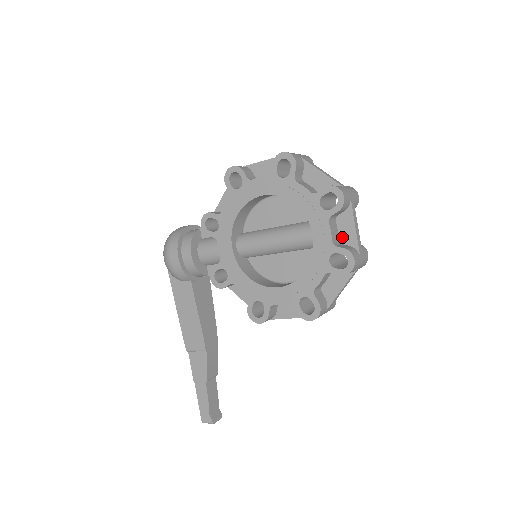
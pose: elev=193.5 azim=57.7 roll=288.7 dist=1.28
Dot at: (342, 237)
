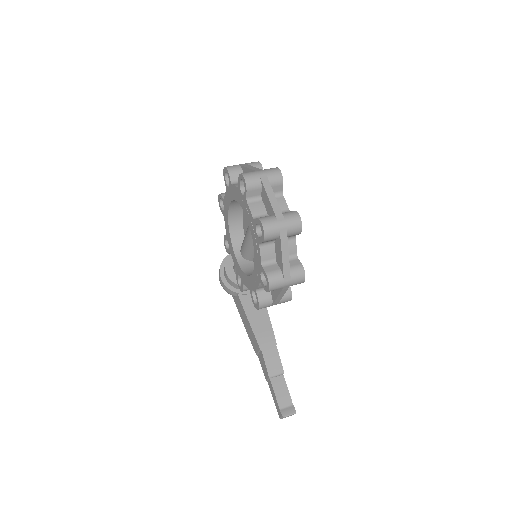
Dot at: (268, 211)
